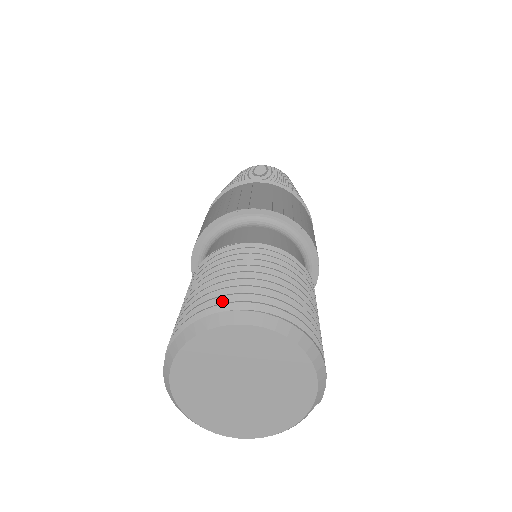
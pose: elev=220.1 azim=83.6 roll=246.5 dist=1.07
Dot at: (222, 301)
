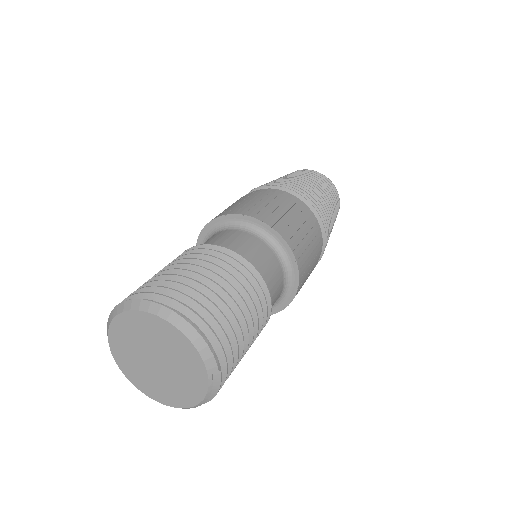
Dot at: occluded
